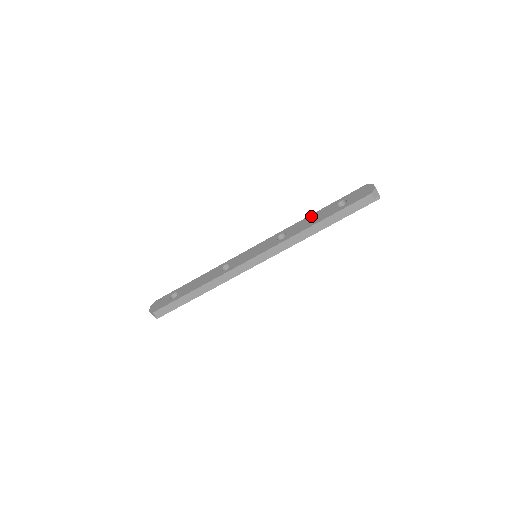
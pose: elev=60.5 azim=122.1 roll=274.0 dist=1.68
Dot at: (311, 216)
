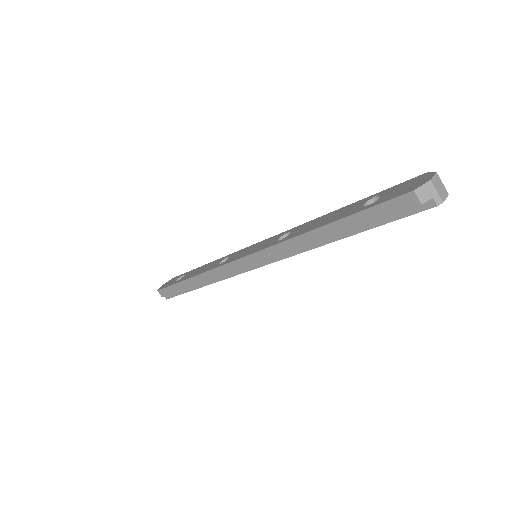
Dot at: (330, 213)
